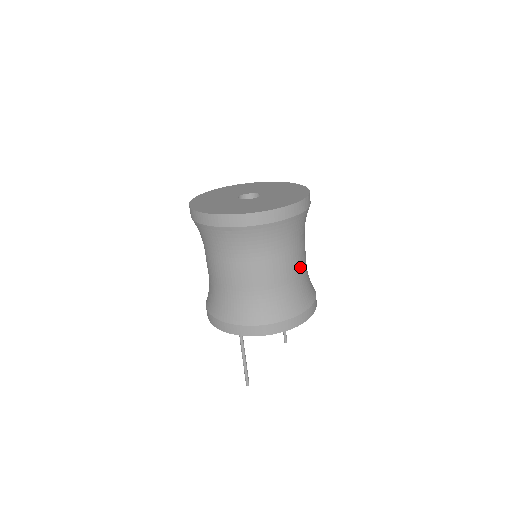
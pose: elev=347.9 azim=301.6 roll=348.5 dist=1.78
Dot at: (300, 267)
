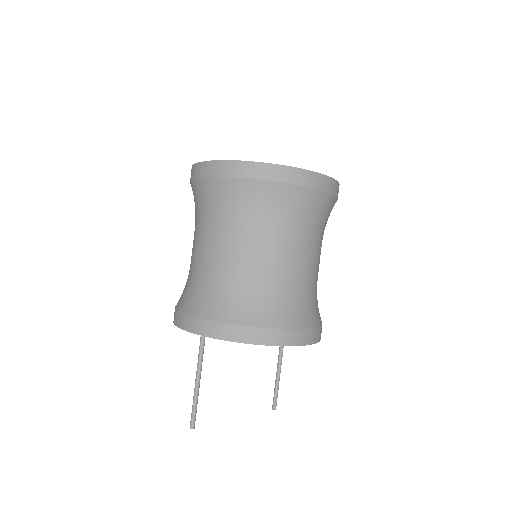
Dot at: (302, 269)
